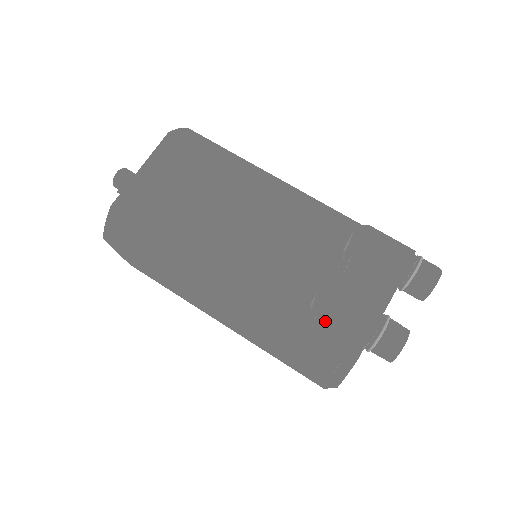
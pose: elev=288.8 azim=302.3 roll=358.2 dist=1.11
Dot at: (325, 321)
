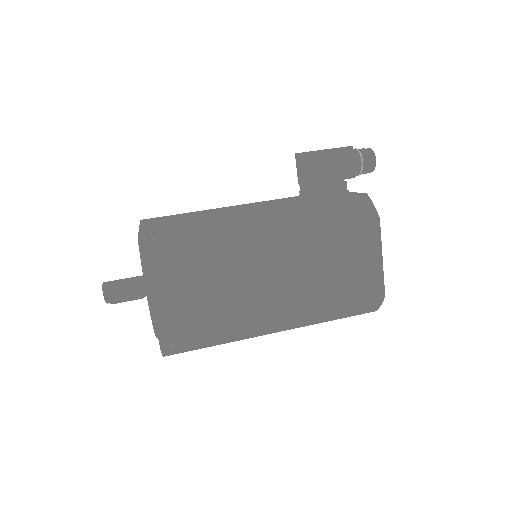
Dot at: (330, 159)
